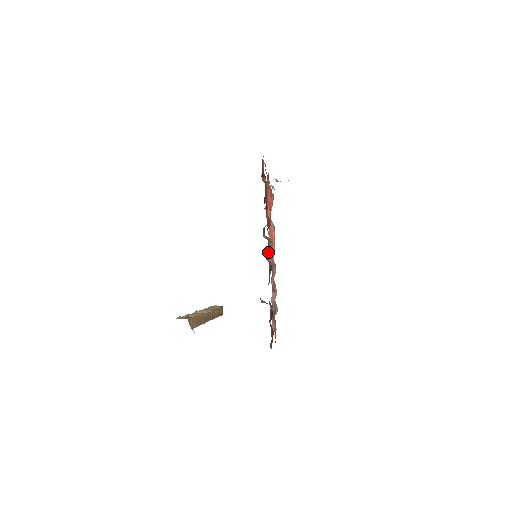
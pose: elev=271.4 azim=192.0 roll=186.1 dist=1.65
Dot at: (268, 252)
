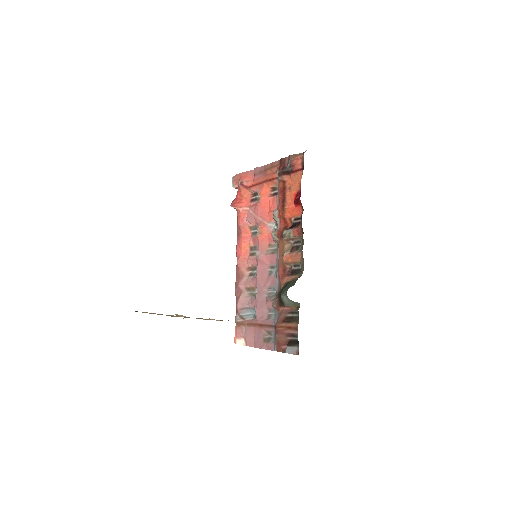
Dot at: (294, 253)
